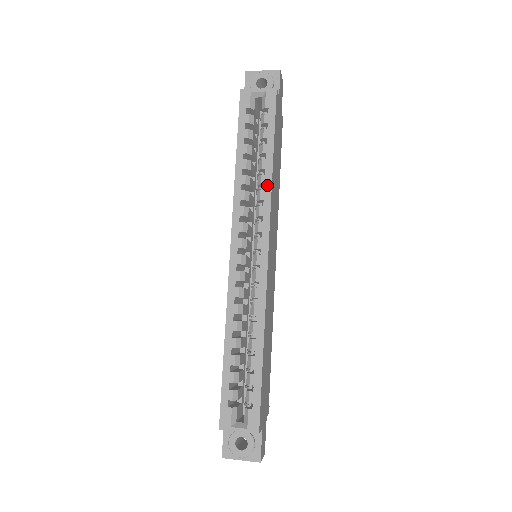
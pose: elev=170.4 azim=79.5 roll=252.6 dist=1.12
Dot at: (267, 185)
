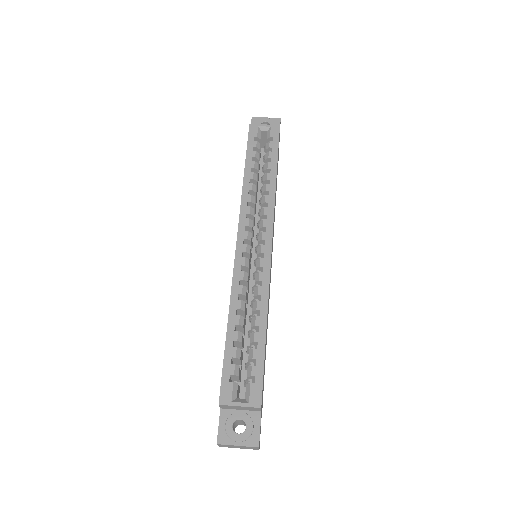
Dot at: (271, 191)
